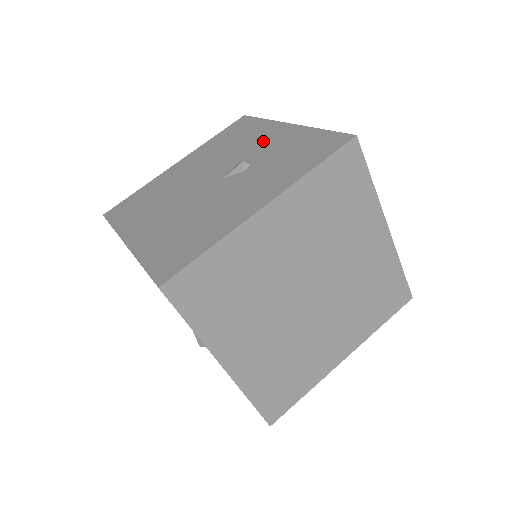
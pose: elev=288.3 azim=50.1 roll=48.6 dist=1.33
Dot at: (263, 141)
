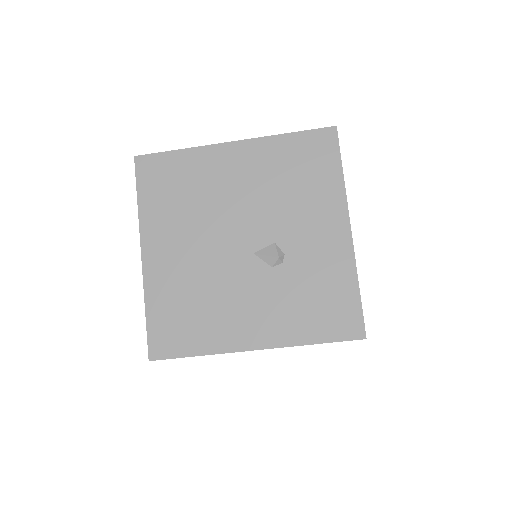
Dot at: (314, 230)
